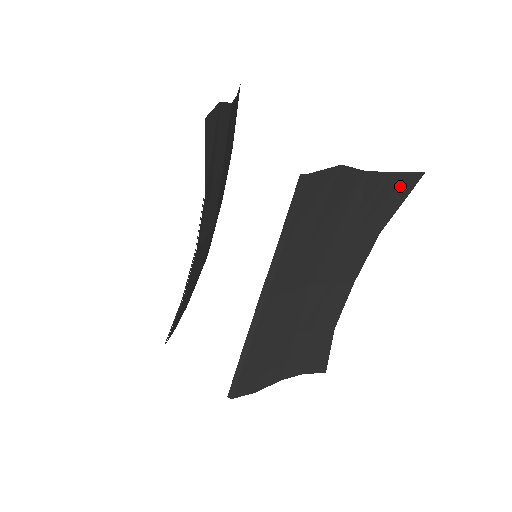
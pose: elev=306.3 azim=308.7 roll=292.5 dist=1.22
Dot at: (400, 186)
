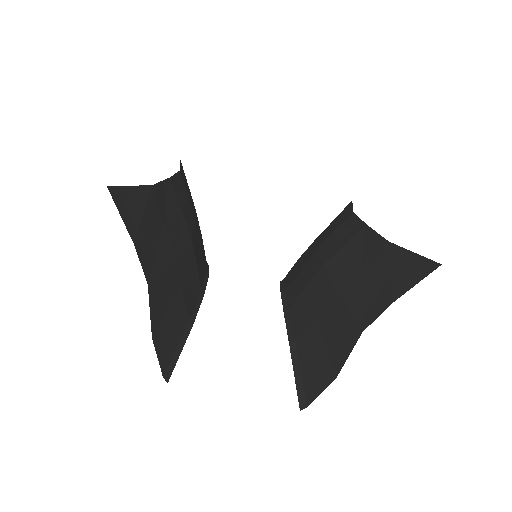
Dot at: (408, 274)
